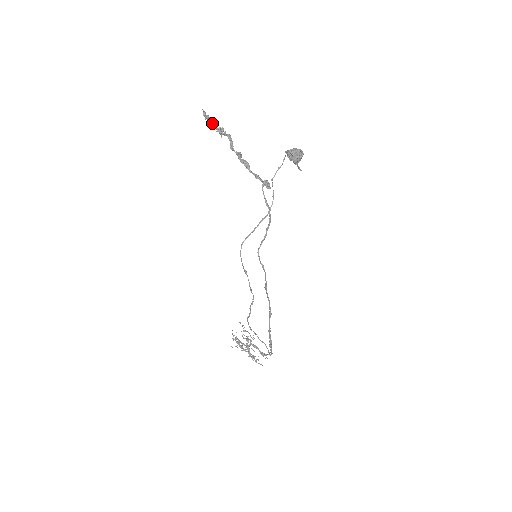
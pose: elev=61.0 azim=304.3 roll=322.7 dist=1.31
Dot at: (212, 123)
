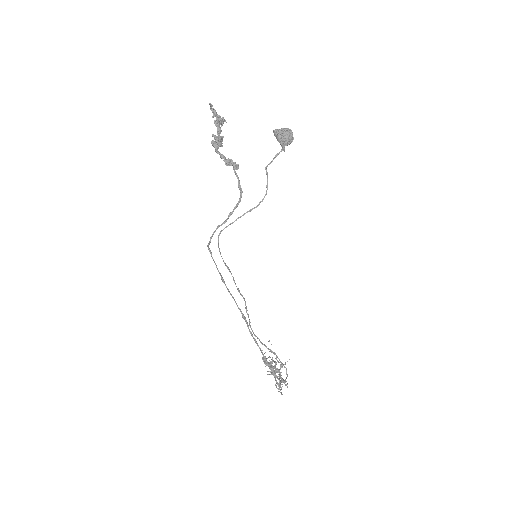
Dot at: (217, 115)
